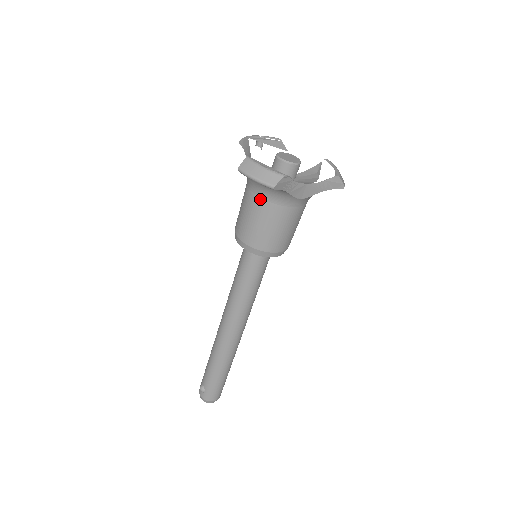
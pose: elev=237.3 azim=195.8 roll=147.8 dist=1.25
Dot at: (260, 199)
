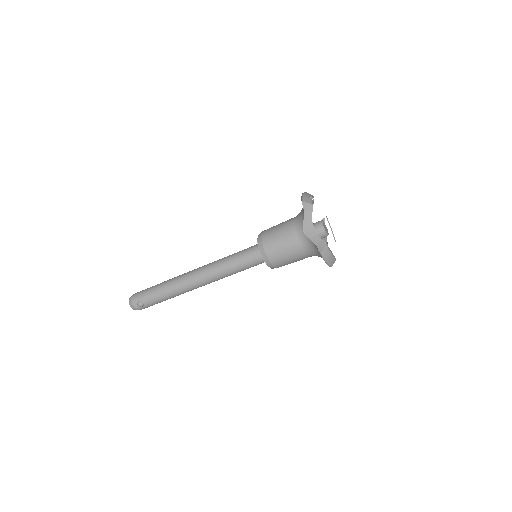
Dot at: (305, 253)
